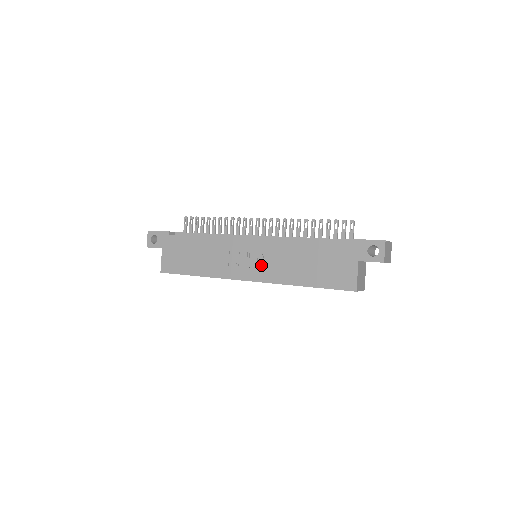
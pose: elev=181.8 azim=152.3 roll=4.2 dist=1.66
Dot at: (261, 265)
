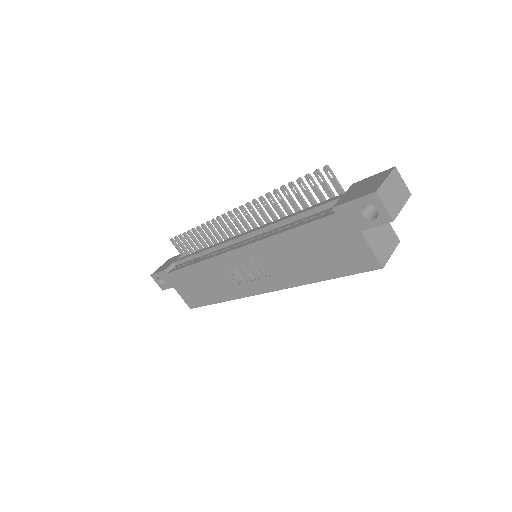
Dot at: (263, 274)
